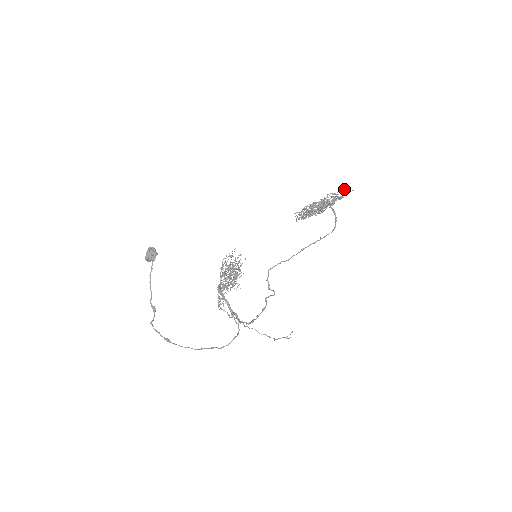
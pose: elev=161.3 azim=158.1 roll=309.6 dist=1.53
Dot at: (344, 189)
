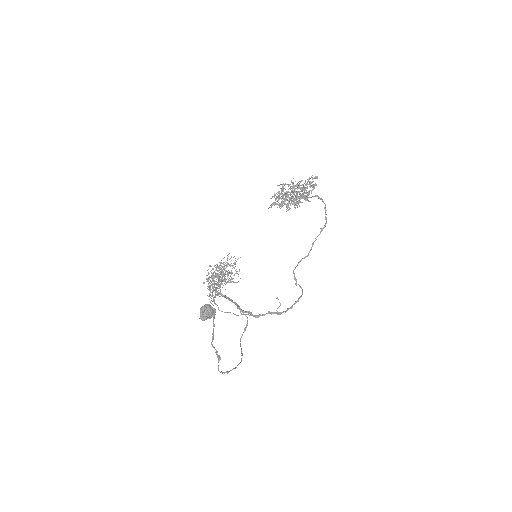
Dot at: (317, 176)
